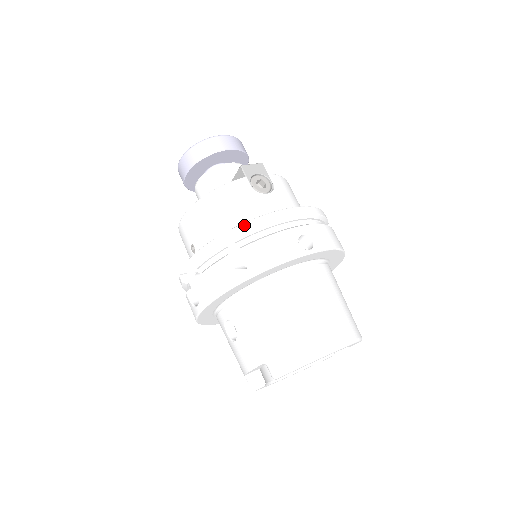
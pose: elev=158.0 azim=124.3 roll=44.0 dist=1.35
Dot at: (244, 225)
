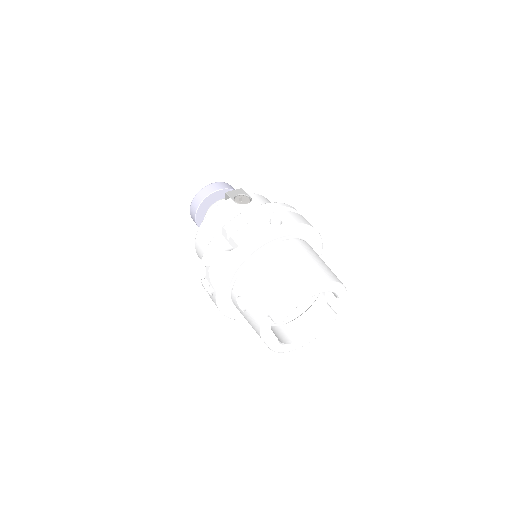
Dot at: (230, 222)
